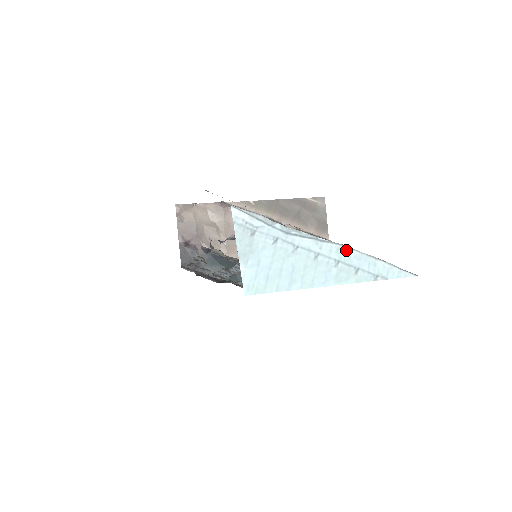
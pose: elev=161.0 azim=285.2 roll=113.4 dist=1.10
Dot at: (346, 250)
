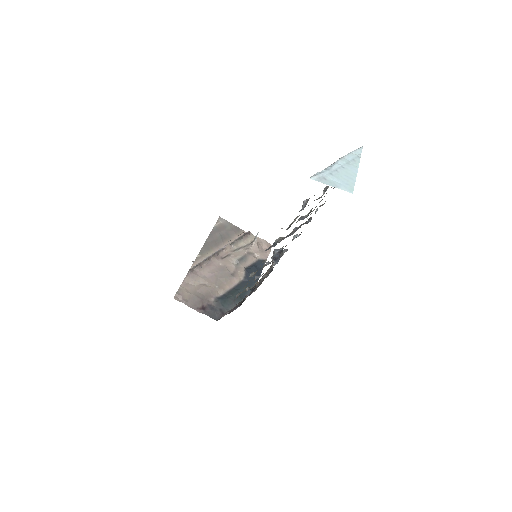
Dot at: (343, 158)
